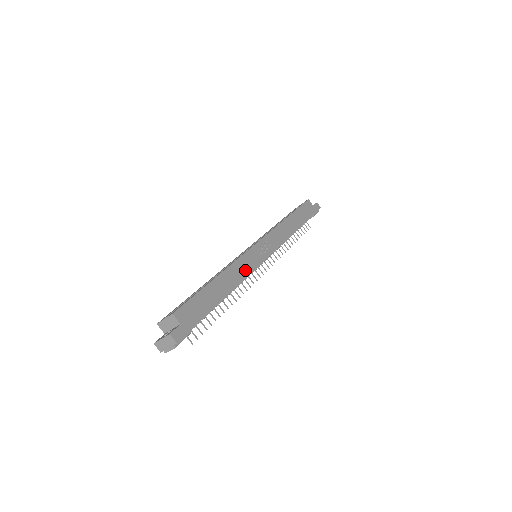
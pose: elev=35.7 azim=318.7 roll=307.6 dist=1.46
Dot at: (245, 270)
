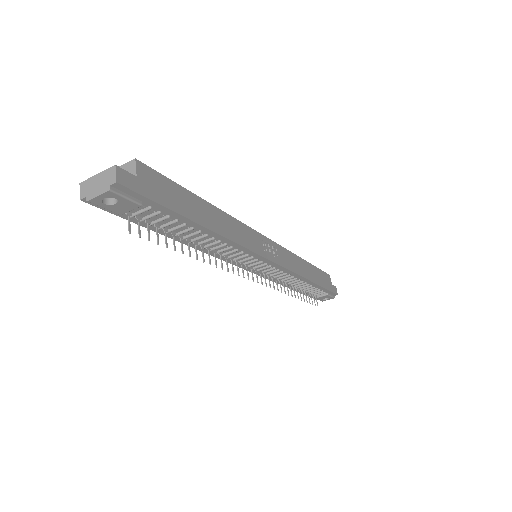
Dot at: (242, 238)
